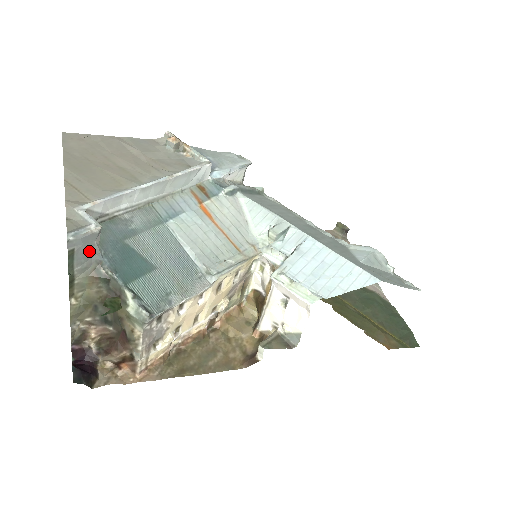
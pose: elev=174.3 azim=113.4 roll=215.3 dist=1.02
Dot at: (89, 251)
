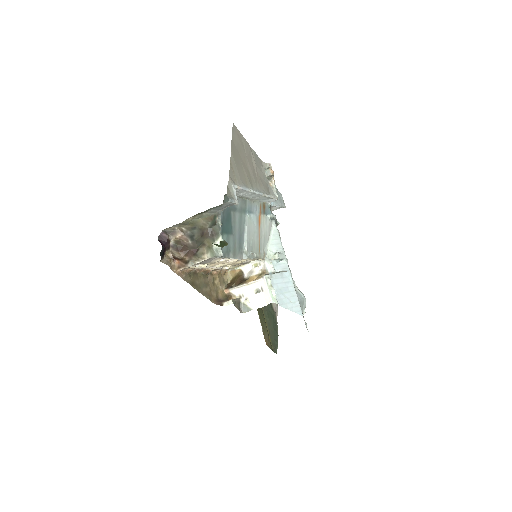
Dot at: (223, 208)
